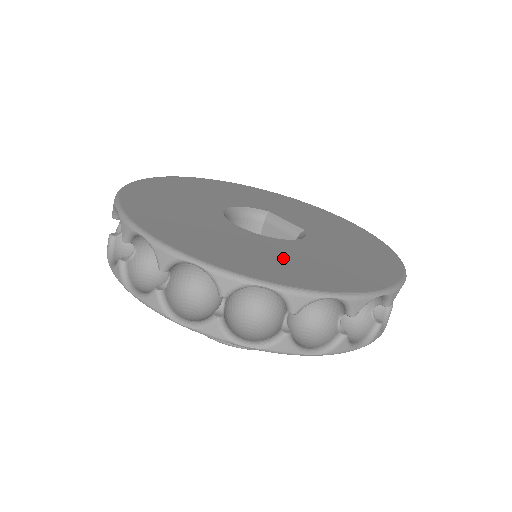
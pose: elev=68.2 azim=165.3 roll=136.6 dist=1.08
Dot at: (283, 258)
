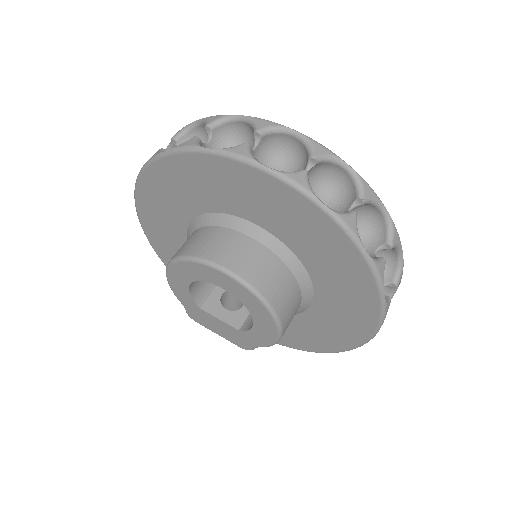
Dot at: occluded
